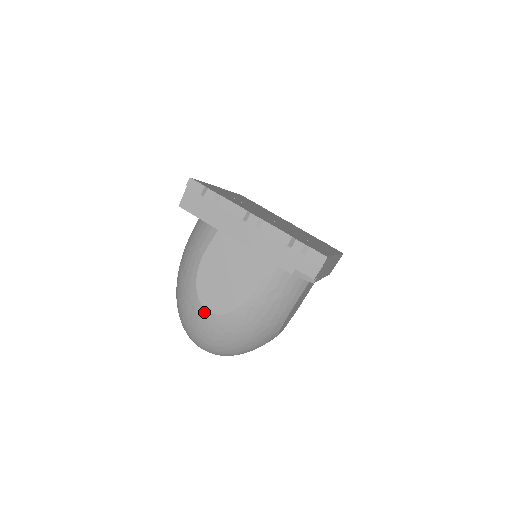
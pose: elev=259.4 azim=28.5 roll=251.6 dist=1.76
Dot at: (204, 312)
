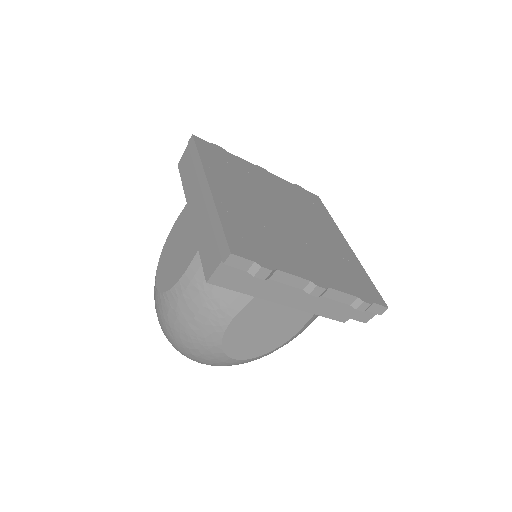
Dot at: (229, 360)
